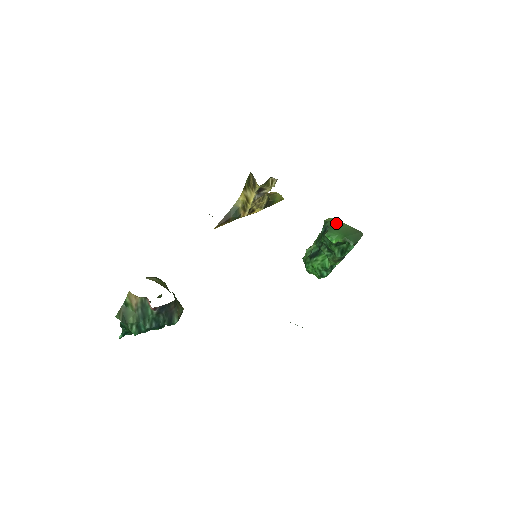
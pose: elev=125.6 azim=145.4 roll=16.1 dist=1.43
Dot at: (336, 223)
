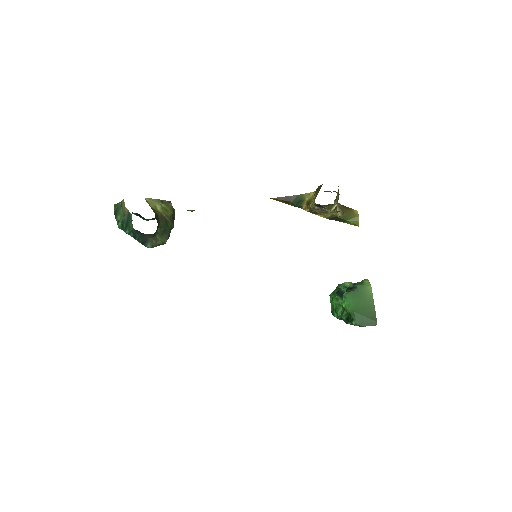
Dot at: (366, 292)
